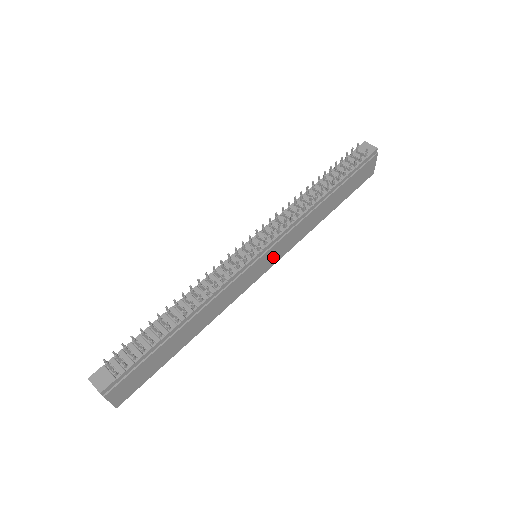
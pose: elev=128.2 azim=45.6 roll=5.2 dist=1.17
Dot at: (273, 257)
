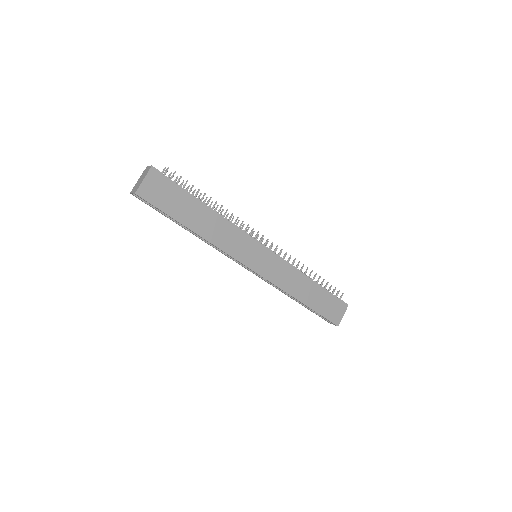
Dot at: (264, 267)
